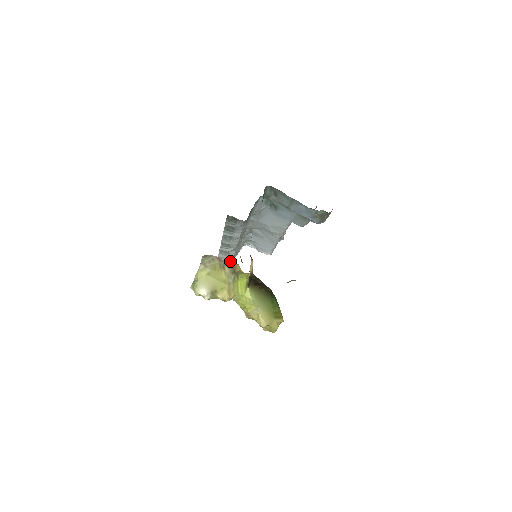
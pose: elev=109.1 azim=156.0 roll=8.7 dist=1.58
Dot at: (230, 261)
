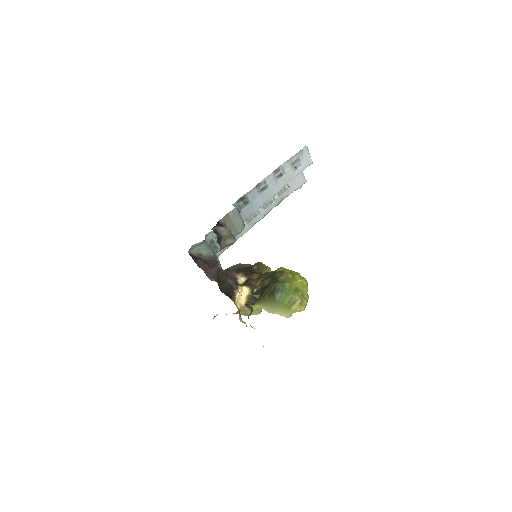
Dot at: (299, 188)
